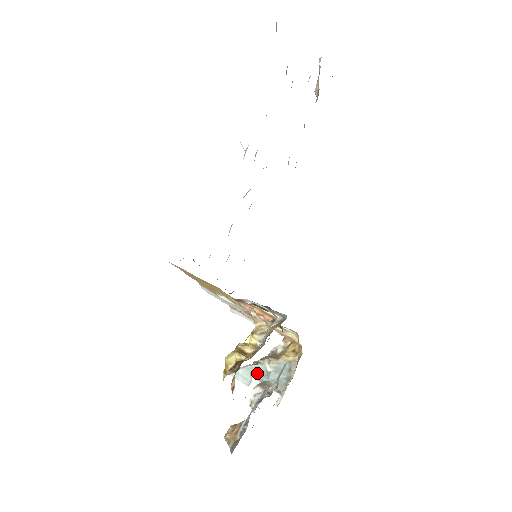
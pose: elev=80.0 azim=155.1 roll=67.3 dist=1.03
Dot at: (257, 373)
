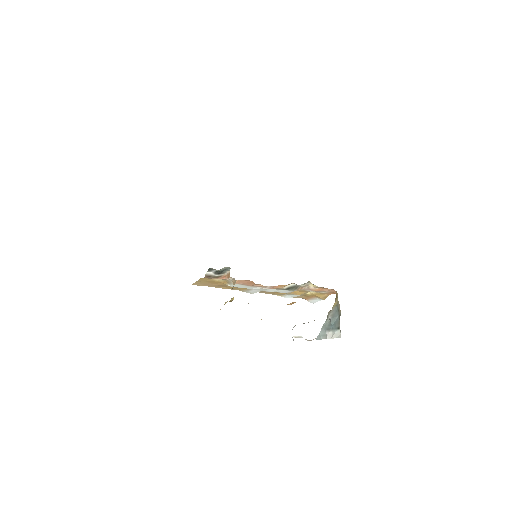
Dot at: (326, 327)
